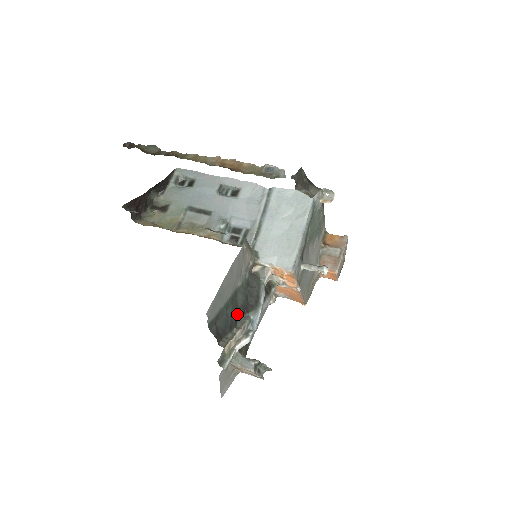
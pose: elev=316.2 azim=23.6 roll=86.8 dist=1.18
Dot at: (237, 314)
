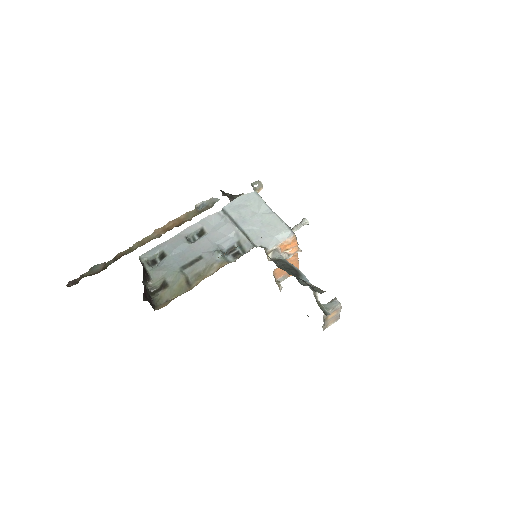
Dot at: occluded
